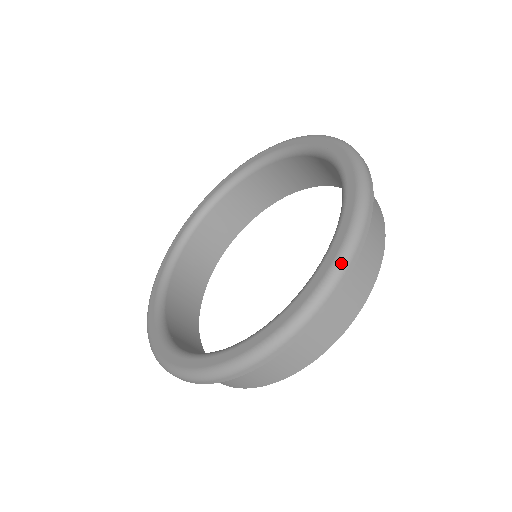
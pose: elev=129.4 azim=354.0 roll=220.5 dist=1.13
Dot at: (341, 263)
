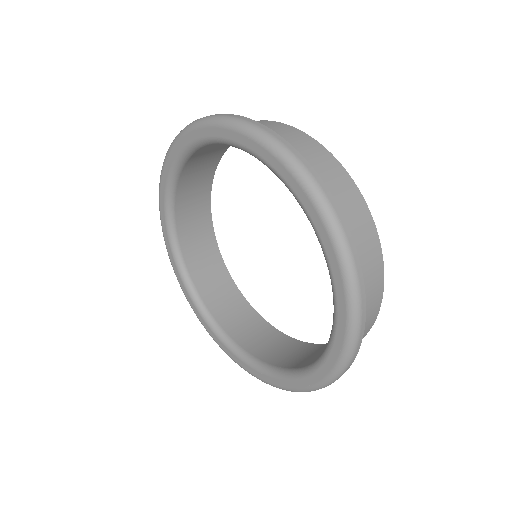
Dot at: (329, 217)
